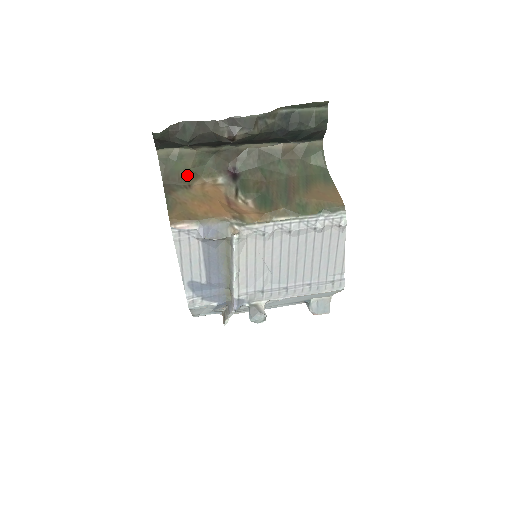
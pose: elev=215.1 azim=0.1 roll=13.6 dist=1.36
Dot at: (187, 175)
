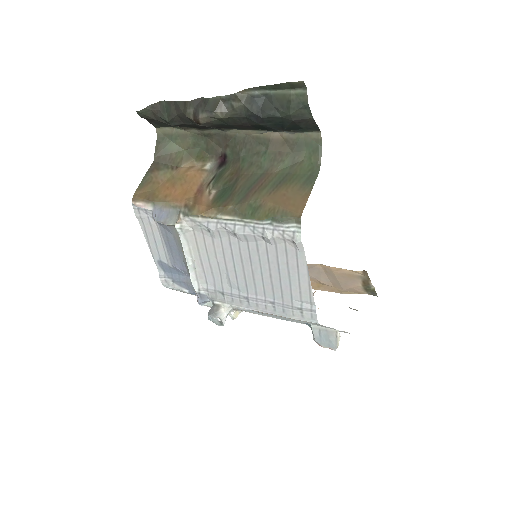
Dot at: (179, 156)
